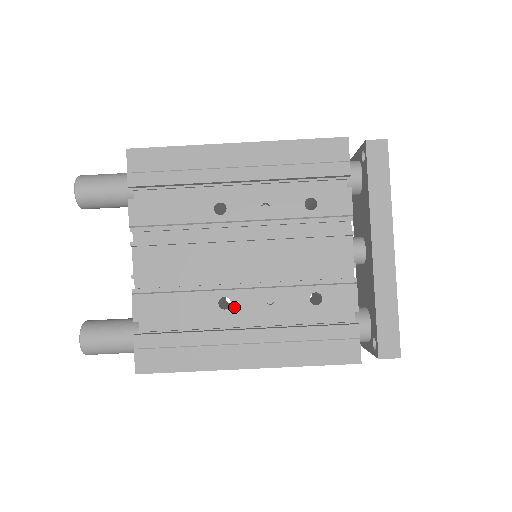
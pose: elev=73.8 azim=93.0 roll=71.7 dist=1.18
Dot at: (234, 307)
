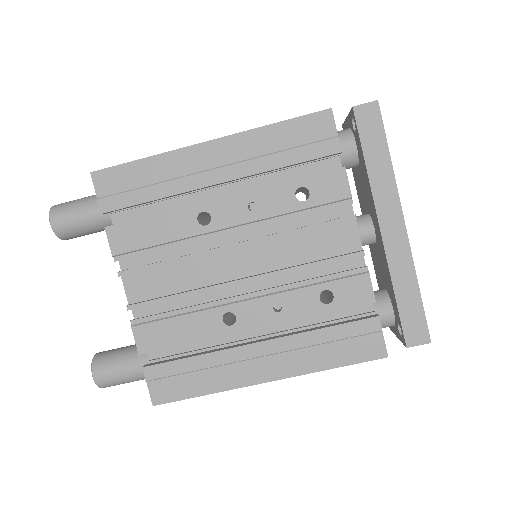
Dot at: (240, 321)
